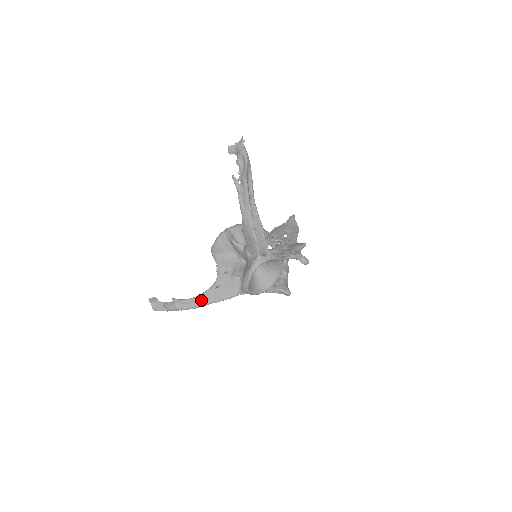
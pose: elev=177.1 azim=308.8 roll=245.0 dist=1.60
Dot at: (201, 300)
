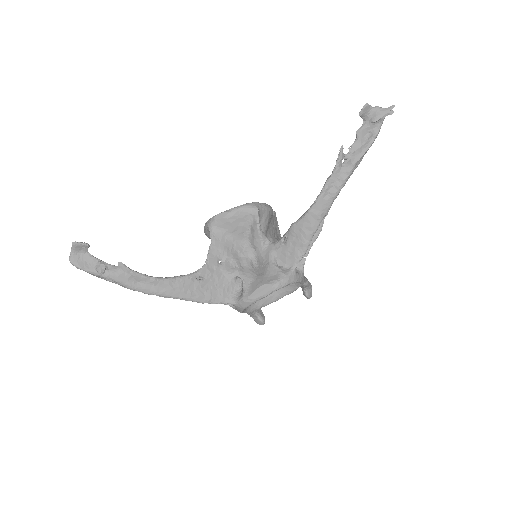
Dot at: (167, 287)
